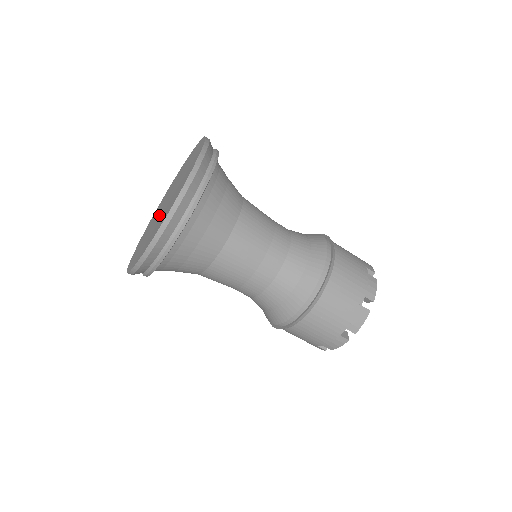
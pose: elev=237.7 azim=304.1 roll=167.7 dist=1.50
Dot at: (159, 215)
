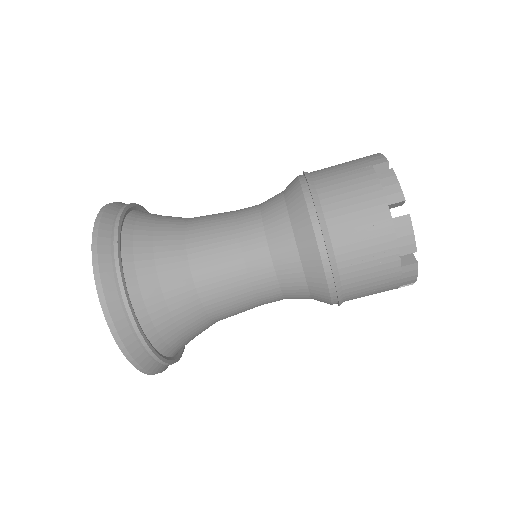
Dot at: occluded
